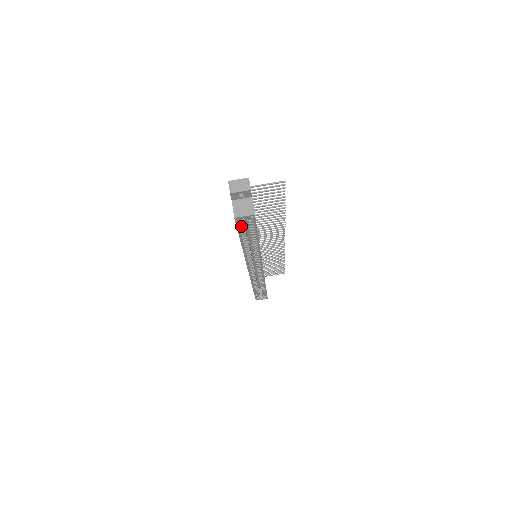
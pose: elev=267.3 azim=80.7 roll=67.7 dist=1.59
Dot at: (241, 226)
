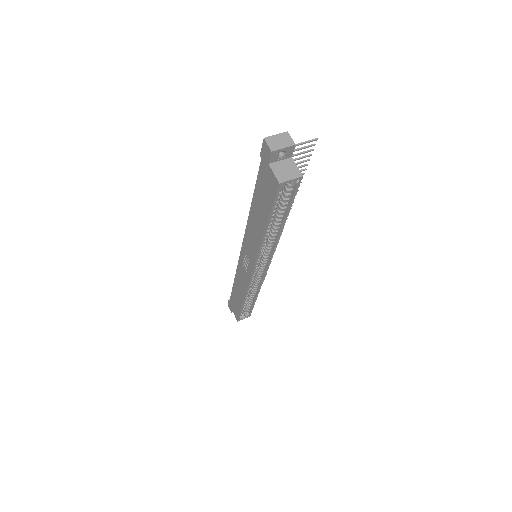
Dot at: (277, 199)
